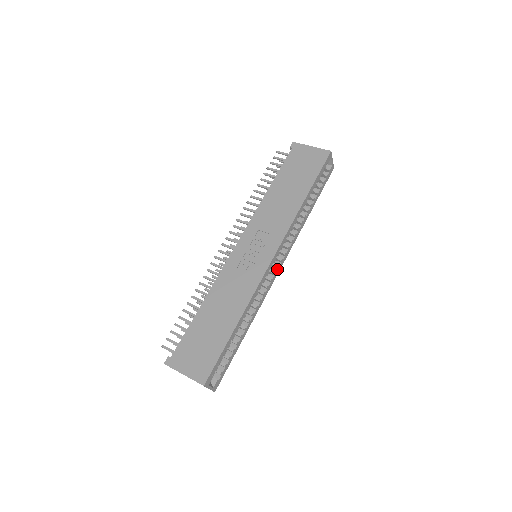
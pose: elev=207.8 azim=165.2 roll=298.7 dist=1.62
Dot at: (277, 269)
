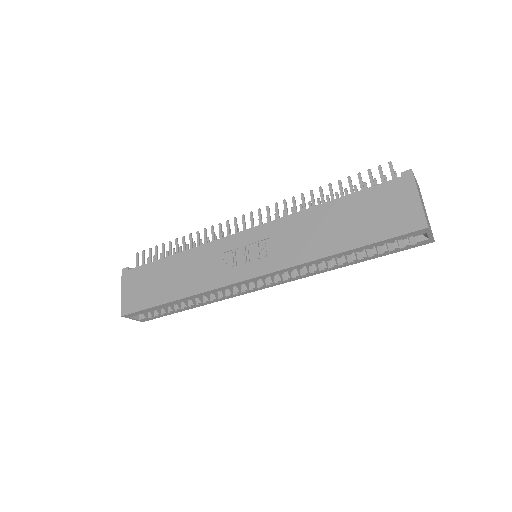
Dot at: (262, 286)
